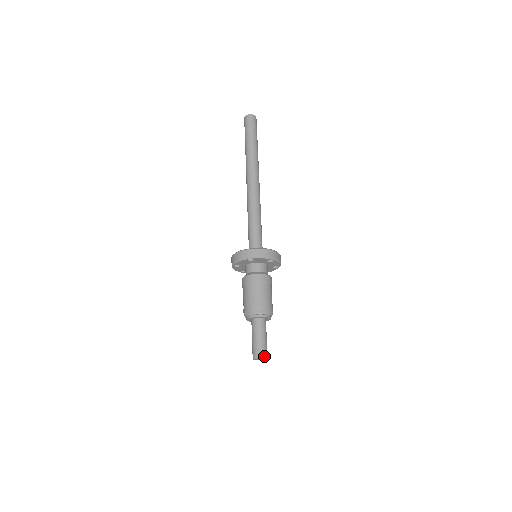
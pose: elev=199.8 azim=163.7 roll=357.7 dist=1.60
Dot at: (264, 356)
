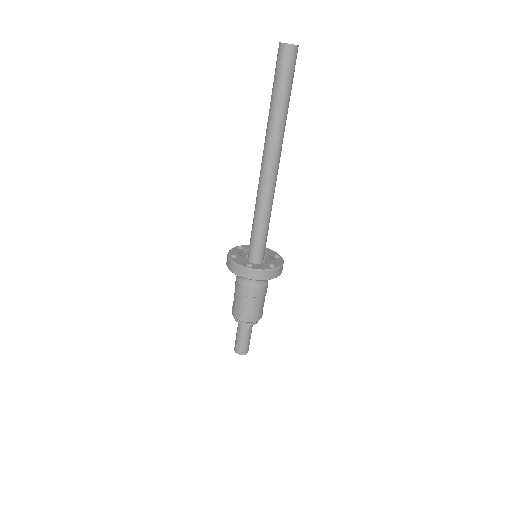
Dot at: (238, 352)
